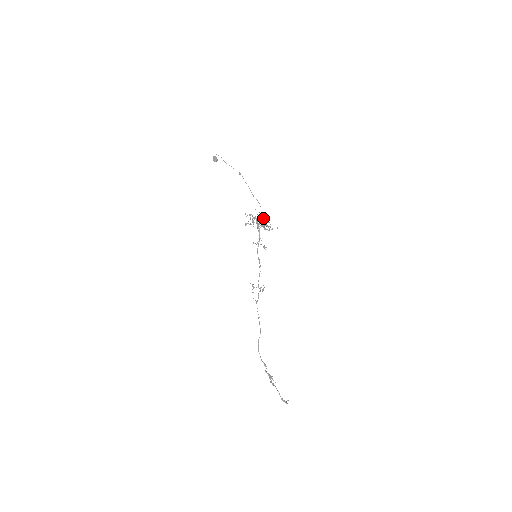
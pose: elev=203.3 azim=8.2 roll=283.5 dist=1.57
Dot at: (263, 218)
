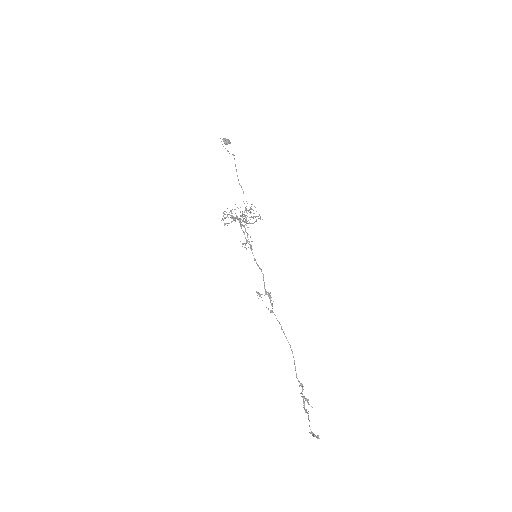
Dot at: occluded
